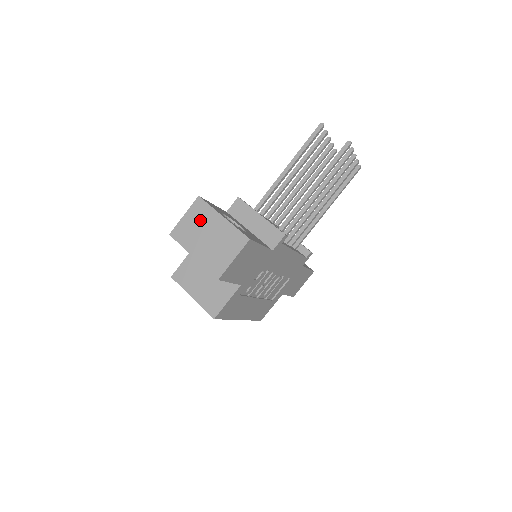
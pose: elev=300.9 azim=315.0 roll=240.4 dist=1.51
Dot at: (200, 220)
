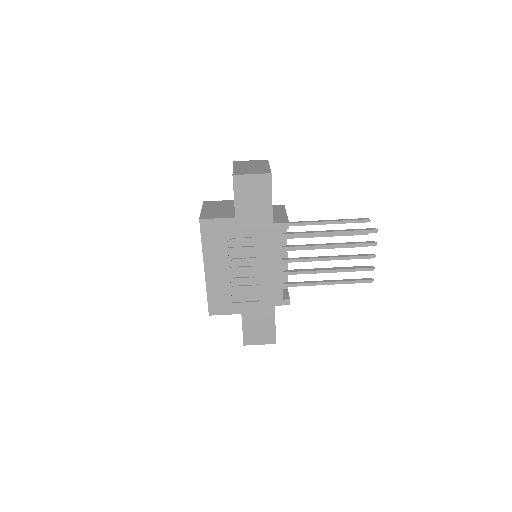
Dot at: (256, 163)
